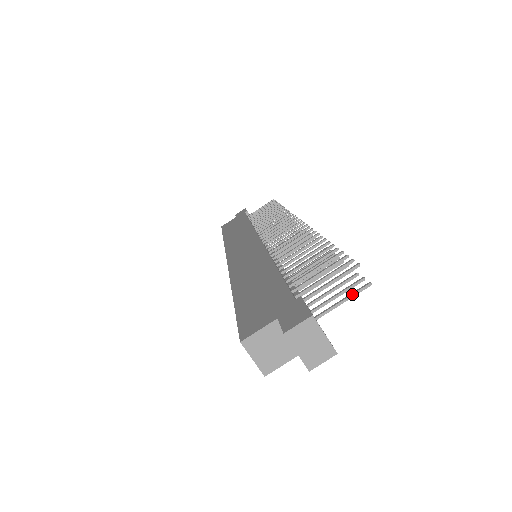
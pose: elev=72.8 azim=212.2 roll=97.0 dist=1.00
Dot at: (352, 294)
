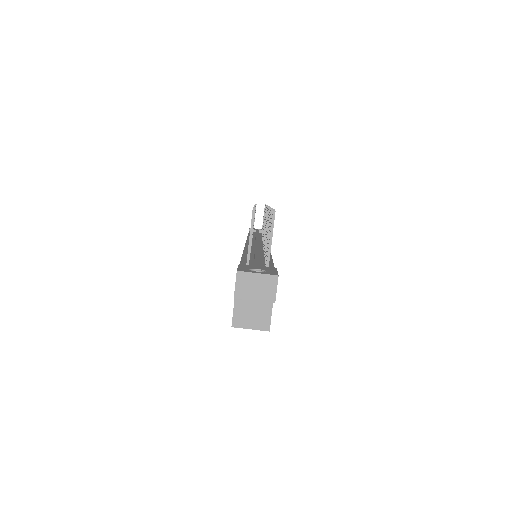
Dot at: (271, 228)
